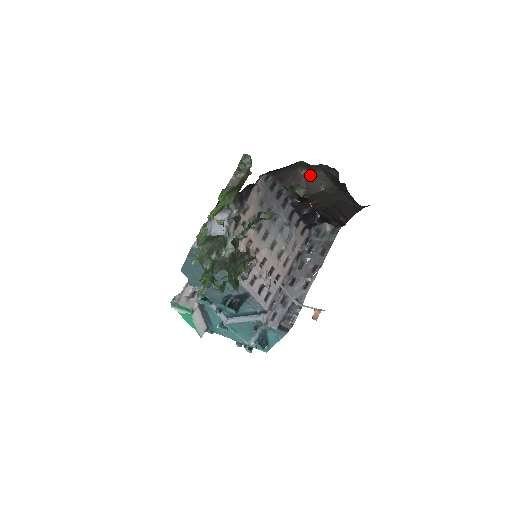
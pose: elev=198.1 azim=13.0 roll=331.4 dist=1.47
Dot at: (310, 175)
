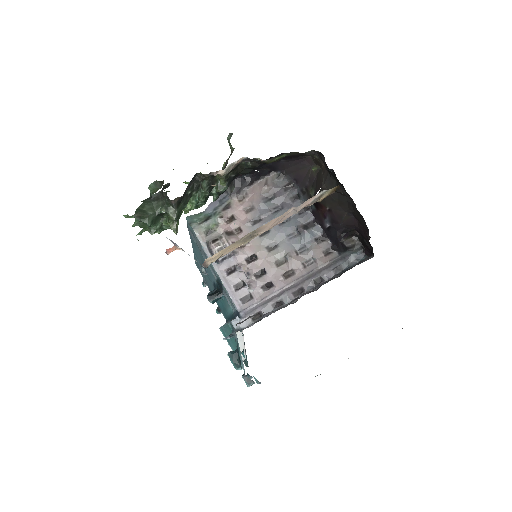
Dot at: (319, 173)
